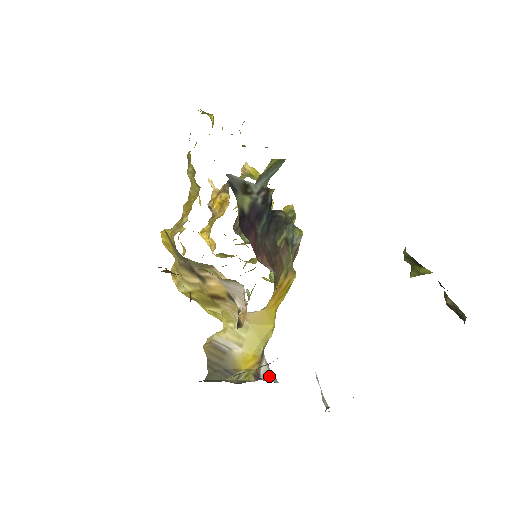
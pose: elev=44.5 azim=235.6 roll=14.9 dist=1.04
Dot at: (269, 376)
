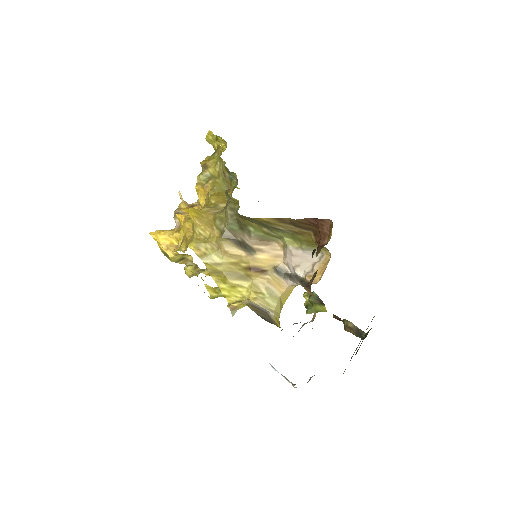
Dot at: occluded
